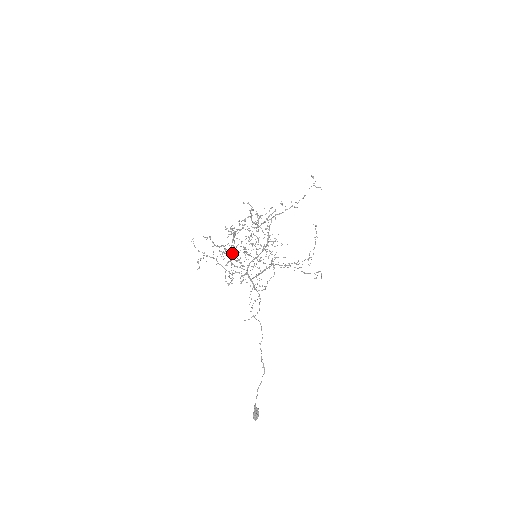
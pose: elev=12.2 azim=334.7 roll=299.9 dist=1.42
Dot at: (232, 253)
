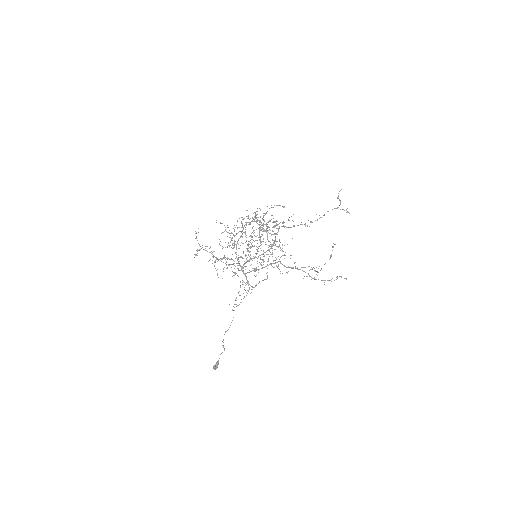
Dot at: occluded
